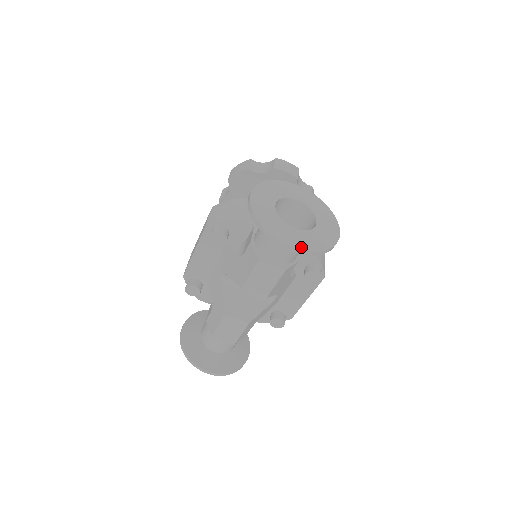
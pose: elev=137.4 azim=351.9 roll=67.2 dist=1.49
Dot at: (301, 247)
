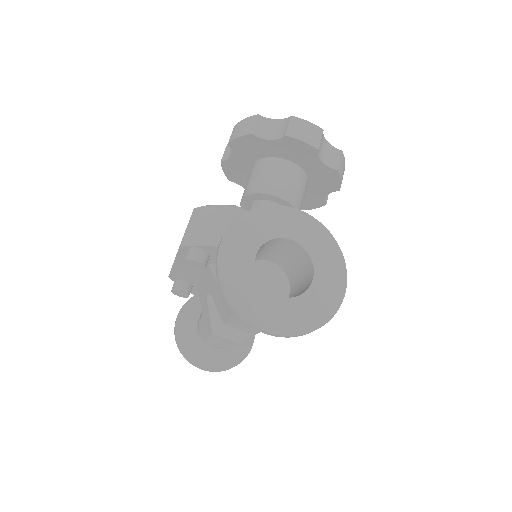
Dot at: (281, 331)
